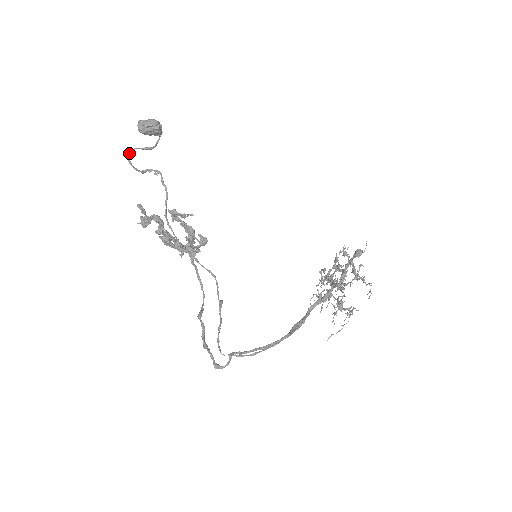
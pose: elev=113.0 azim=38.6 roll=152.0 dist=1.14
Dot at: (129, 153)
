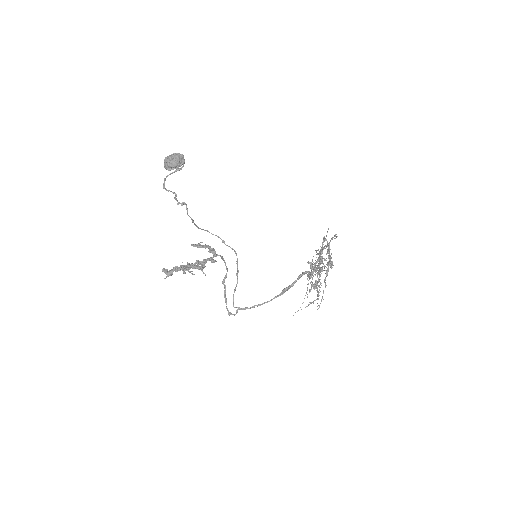
Dot at: (164, 183)
